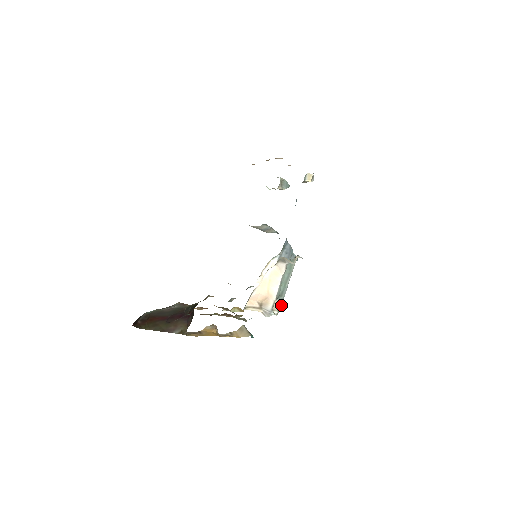
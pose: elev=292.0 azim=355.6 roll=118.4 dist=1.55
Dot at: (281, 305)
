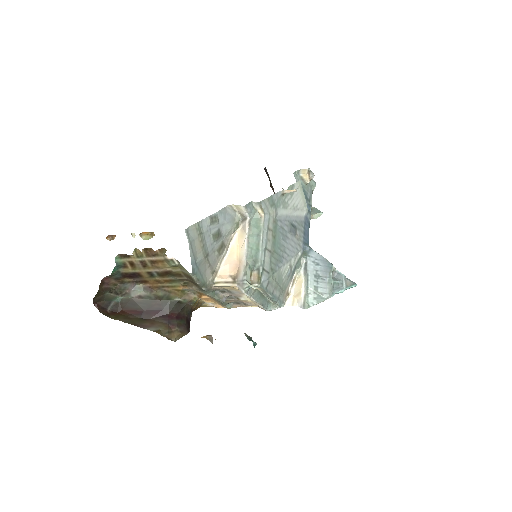
Dot at: (261, 275)
